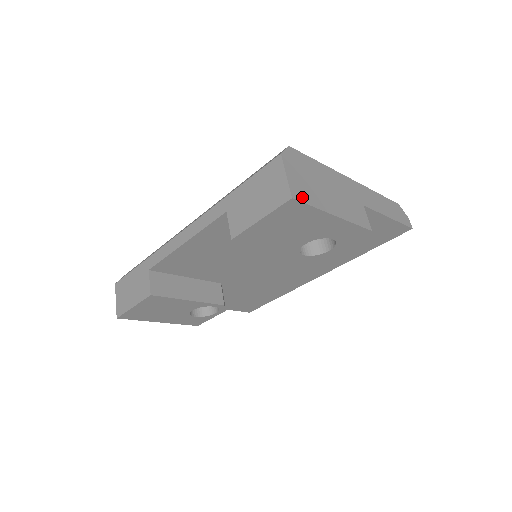
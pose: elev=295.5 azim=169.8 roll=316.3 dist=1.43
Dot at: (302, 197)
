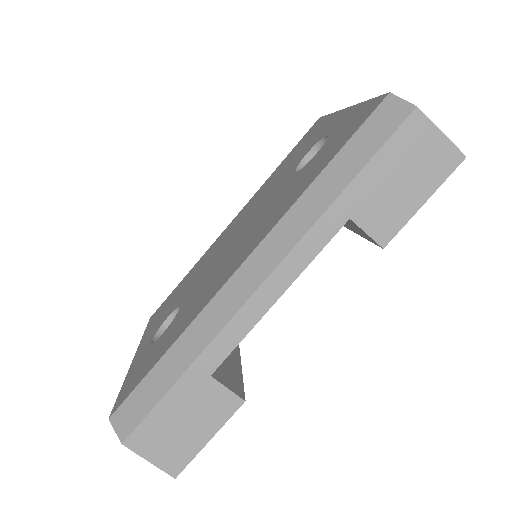
Dot at: occluded
